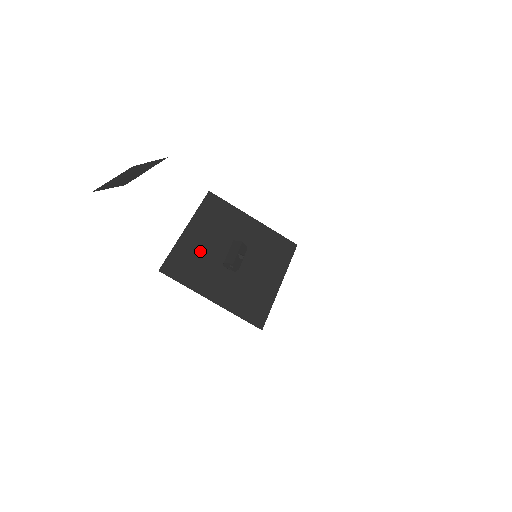
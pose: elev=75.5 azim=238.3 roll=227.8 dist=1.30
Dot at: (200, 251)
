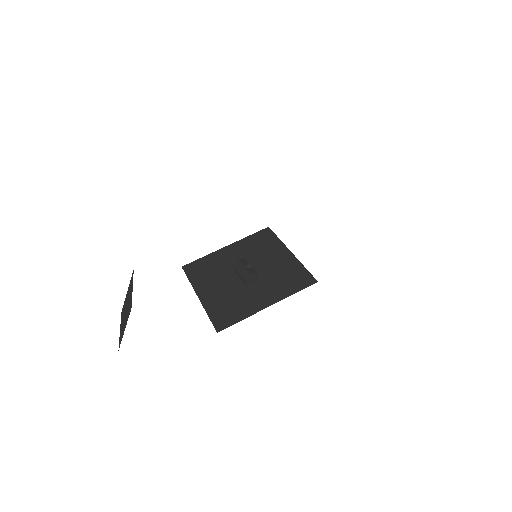
Dot at: (223, 295)
